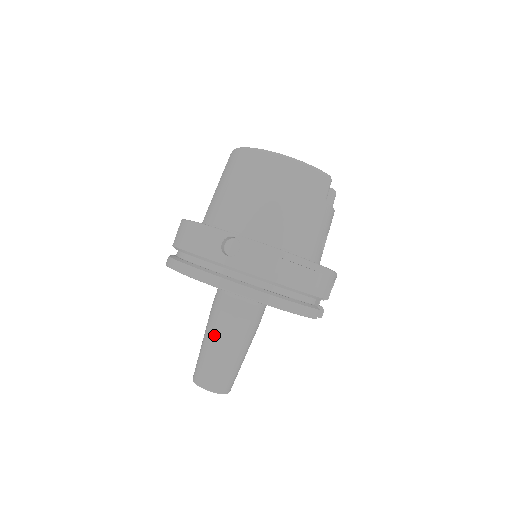
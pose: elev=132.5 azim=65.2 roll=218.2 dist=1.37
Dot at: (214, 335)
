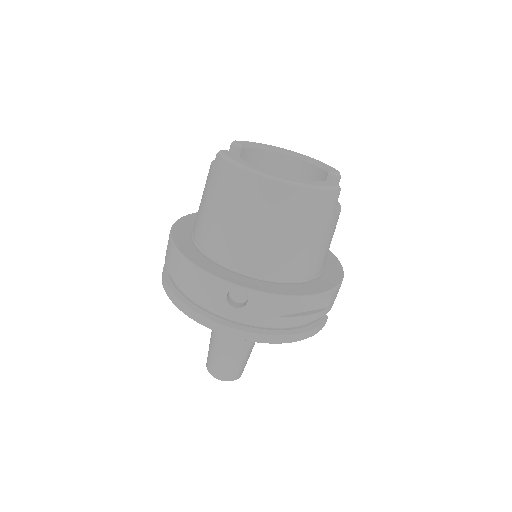
Dot at: (223, 340)
